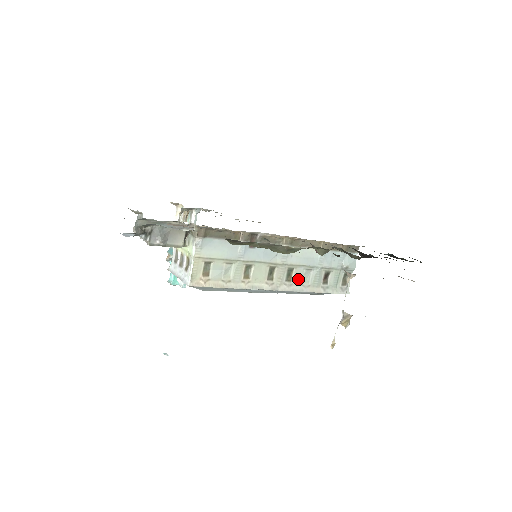
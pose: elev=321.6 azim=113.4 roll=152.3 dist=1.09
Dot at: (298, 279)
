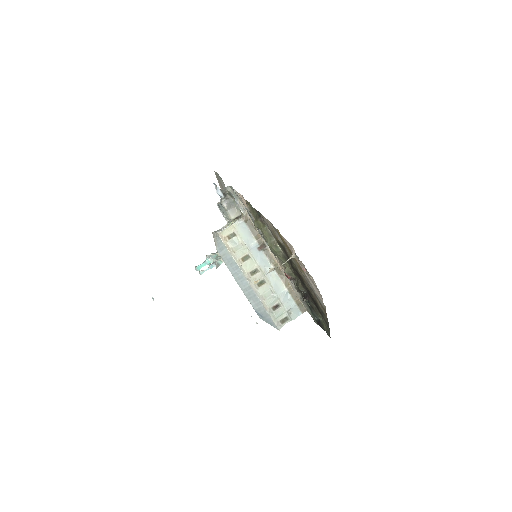
Dot at: (263, 290)
